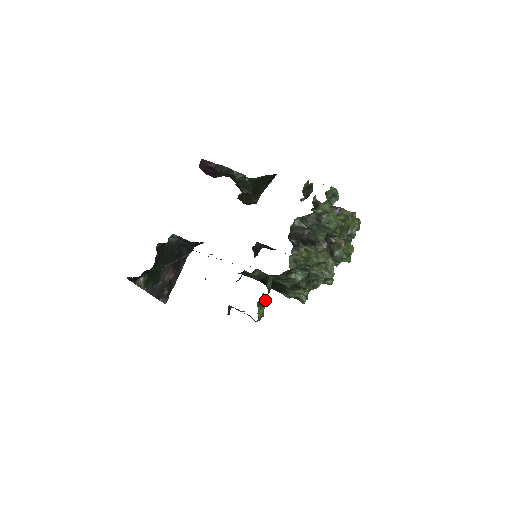
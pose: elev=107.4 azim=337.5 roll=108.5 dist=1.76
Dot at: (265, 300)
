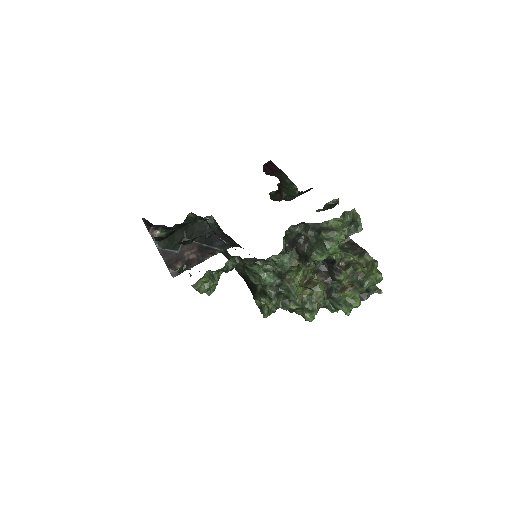
Dot at: (217, 275)
